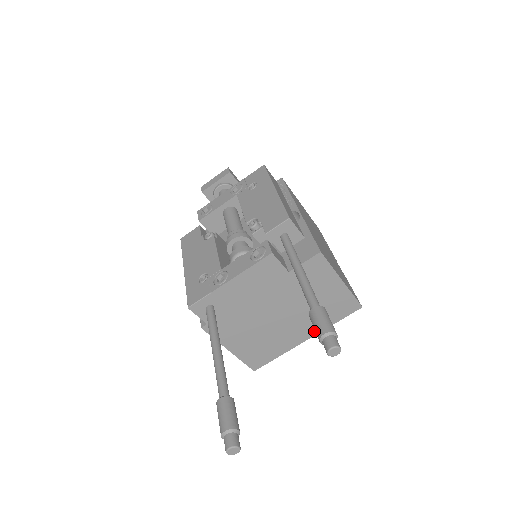
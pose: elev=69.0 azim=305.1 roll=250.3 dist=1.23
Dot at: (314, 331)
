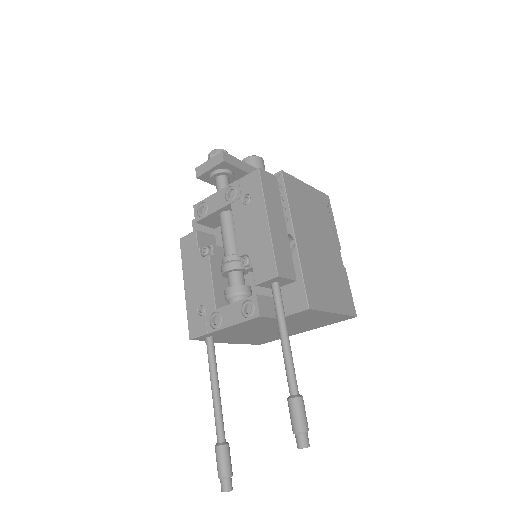
Dot at: (311, 329)
